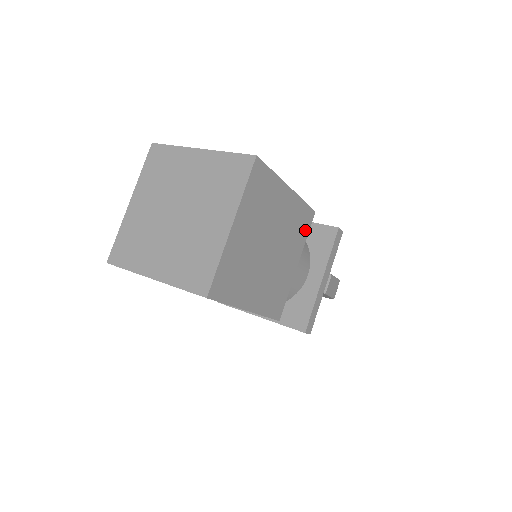
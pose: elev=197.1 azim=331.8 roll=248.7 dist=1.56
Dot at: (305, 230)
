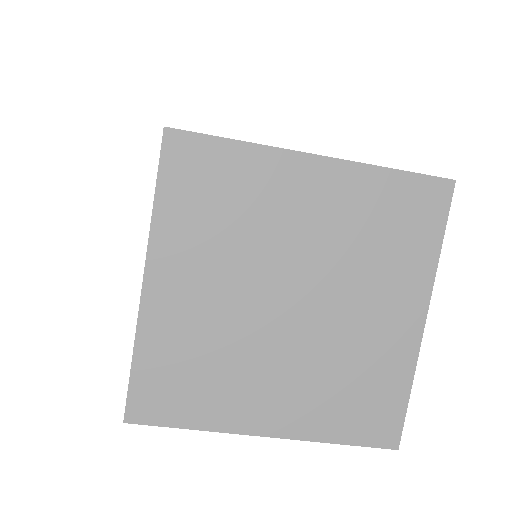
Dot at: occluded
